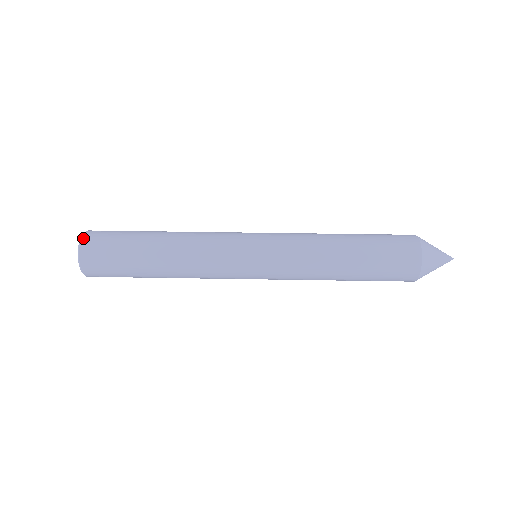
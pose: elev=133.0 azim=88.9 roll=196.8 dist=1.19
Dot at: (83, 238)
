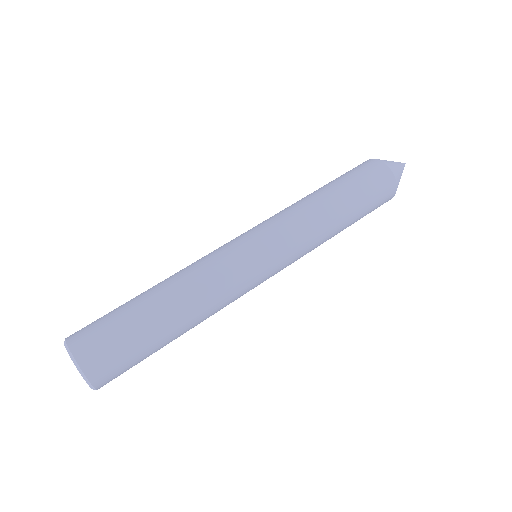
Dot at: (69, 344)
